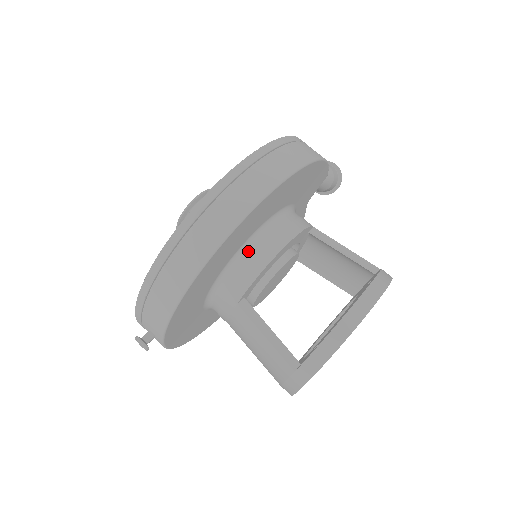
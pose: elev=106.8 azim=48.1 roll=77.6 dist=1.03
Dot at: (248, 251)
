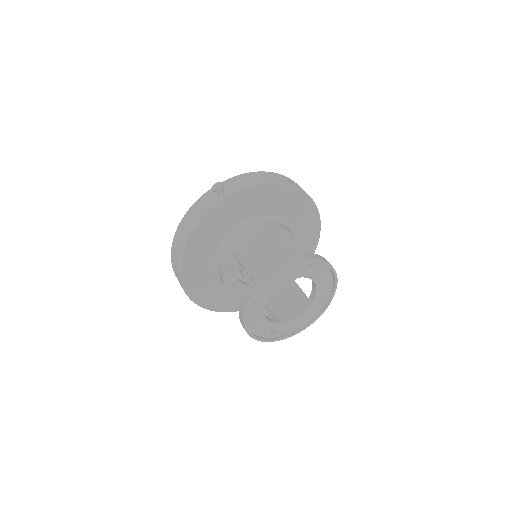
Dot at: (284, 225)
